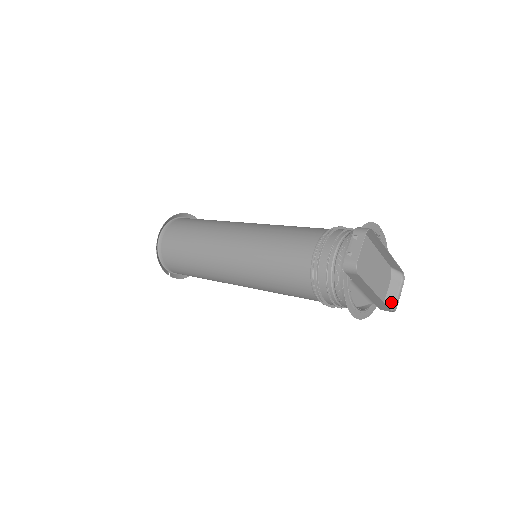
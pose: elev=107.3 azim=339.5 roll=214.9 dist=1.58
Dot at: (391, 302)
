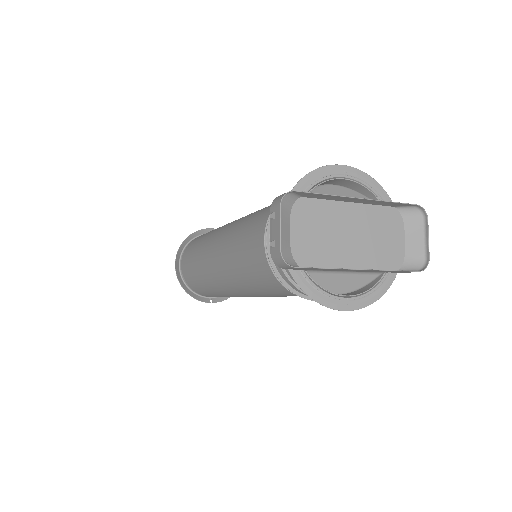
Dot at: (417, 256)
